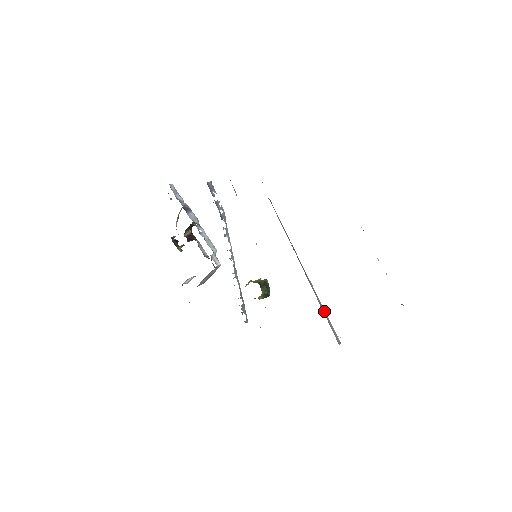
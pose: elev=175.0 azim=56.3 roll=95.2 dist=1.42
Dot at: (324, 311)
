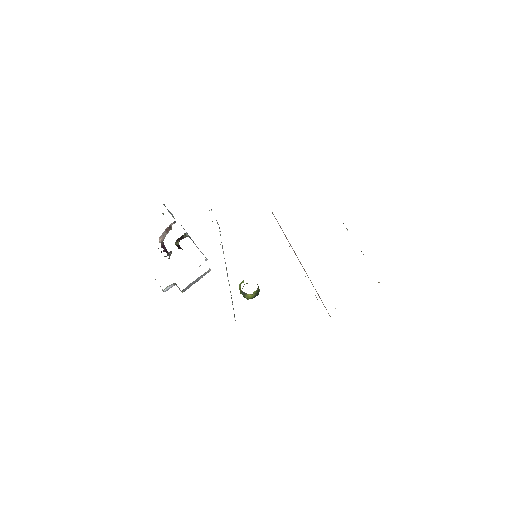
Dot at: occluded
